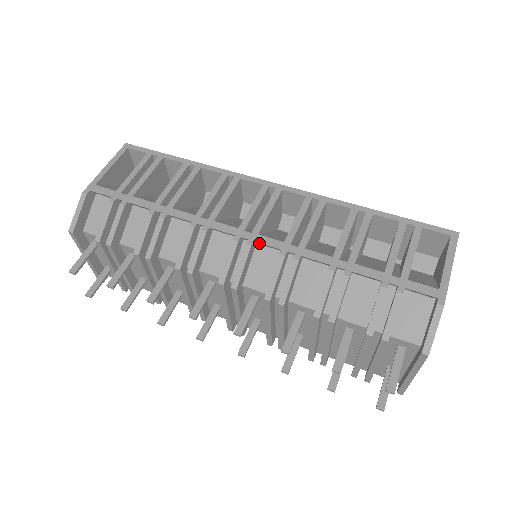
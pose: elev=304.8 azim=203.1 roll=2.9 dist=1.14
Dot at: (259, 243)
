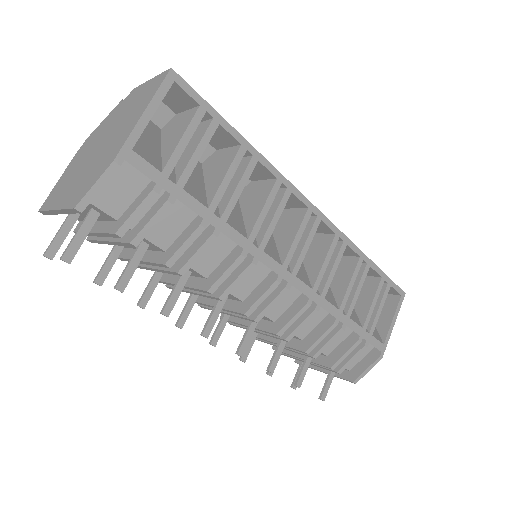
Dot at: (293, 285)
